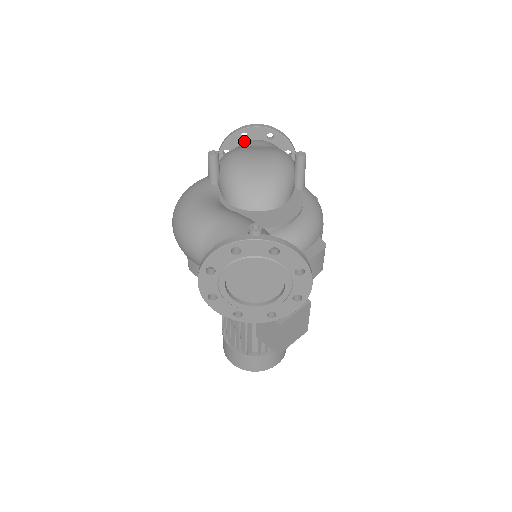
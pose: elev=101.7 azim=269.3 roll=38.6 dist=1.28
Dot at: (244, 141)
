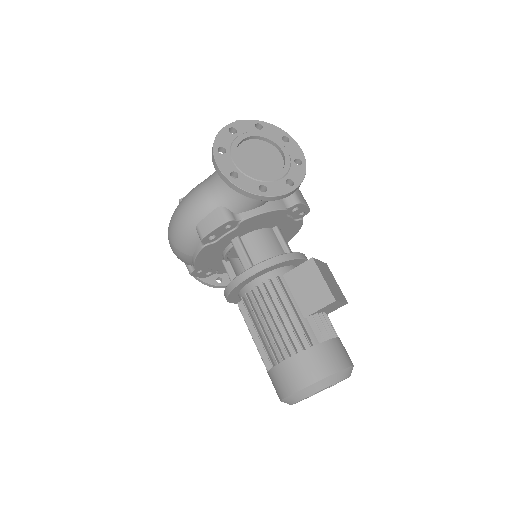
Dot at: occluded
